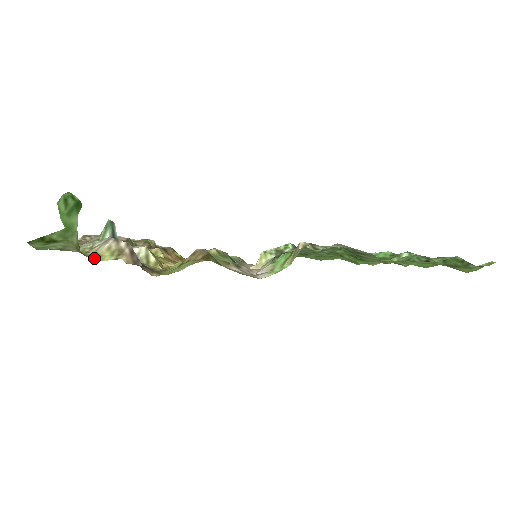
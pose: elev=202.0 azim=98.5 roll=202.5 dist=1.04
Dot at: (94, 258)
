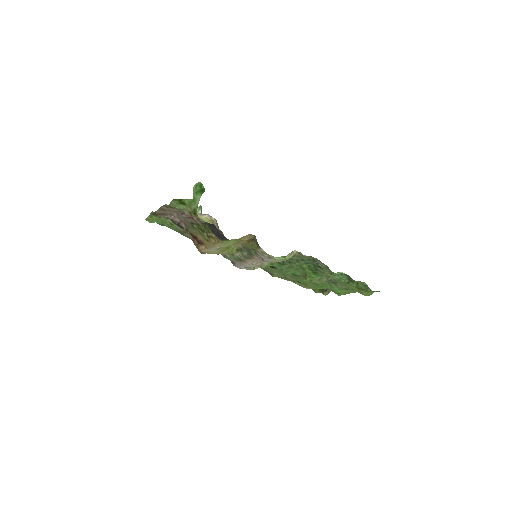
Dot at: (201, 219)
